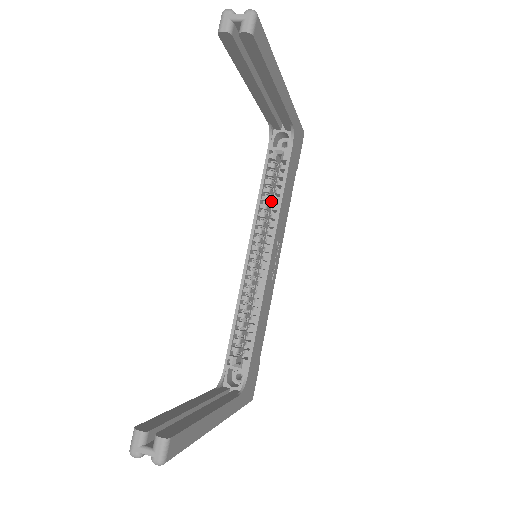
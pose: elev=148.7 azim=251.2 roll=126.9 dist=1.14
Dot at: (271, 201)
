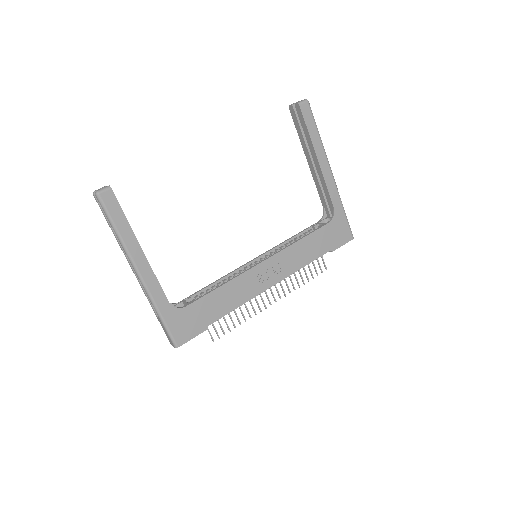
Dot at: occluded
